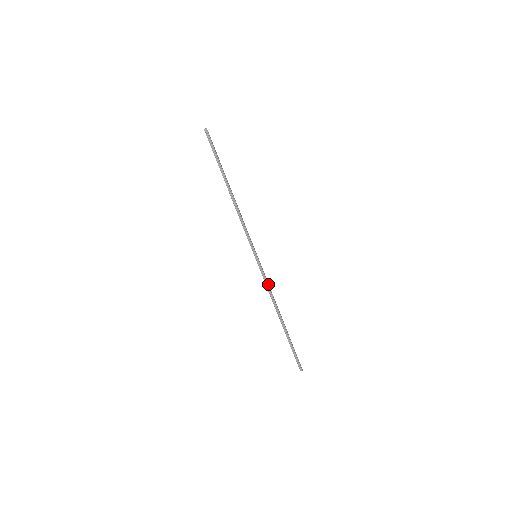
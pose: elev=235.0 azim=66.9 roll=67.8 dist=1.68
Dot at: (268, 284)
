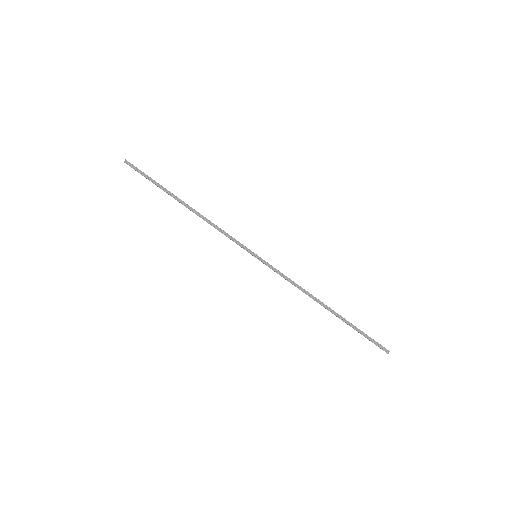
Dot at: (288, 278)
